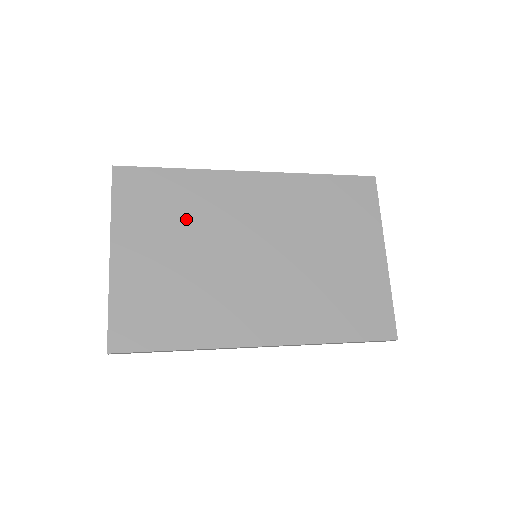
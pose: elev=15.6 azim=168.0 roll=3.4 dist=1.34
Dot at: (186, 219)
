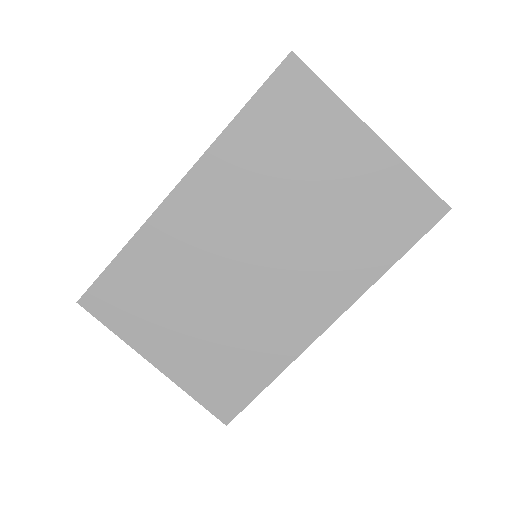
Dot at: (172, 287)
